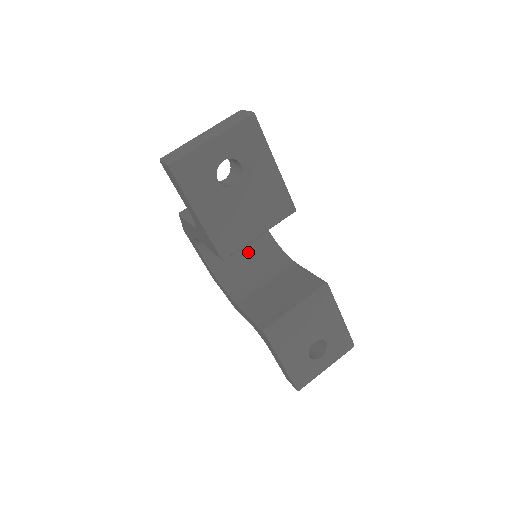
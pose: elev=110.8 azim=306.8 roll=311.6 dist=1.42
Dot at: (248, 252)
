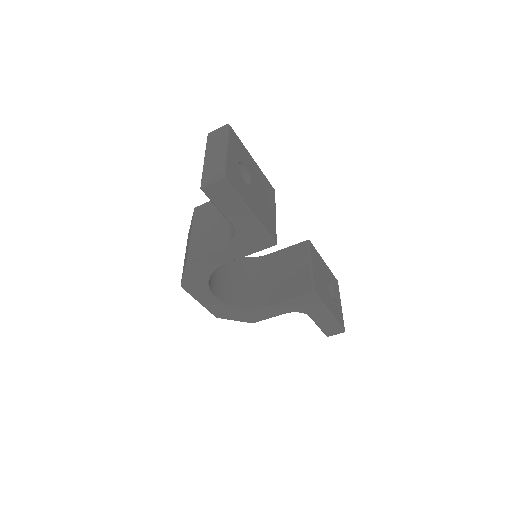
Dot at: (230, 274)
